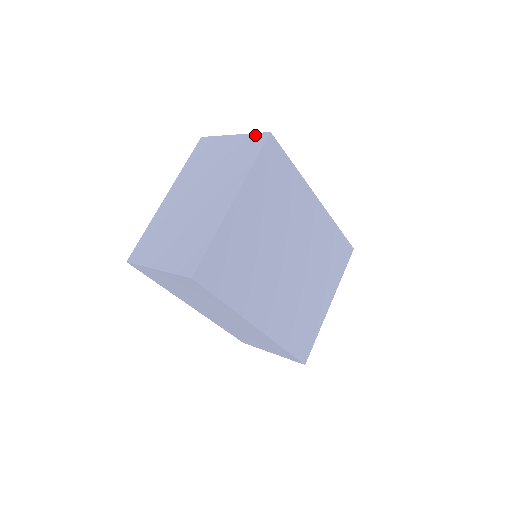
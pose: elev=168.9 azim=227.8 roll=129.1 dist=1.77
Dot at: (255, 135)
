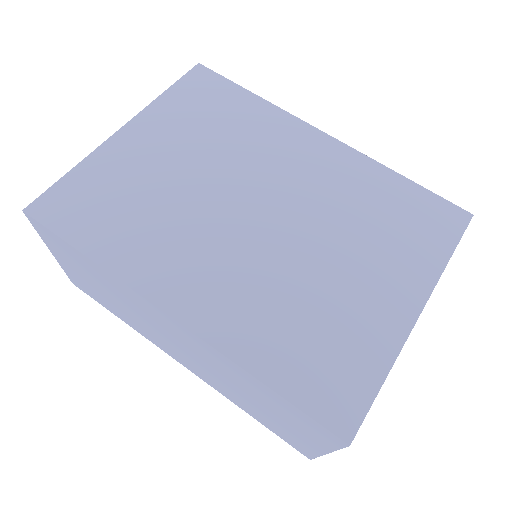
Dot at: occluded
